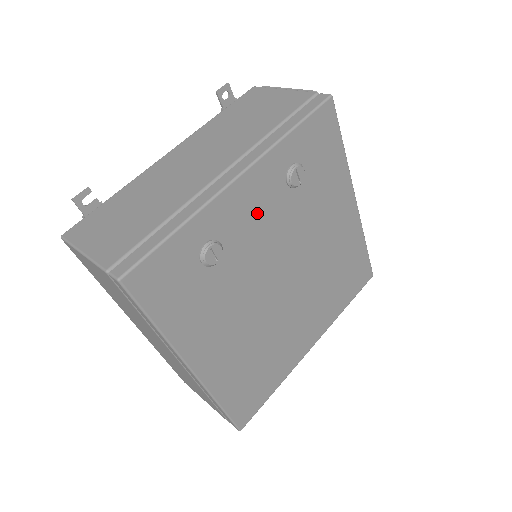
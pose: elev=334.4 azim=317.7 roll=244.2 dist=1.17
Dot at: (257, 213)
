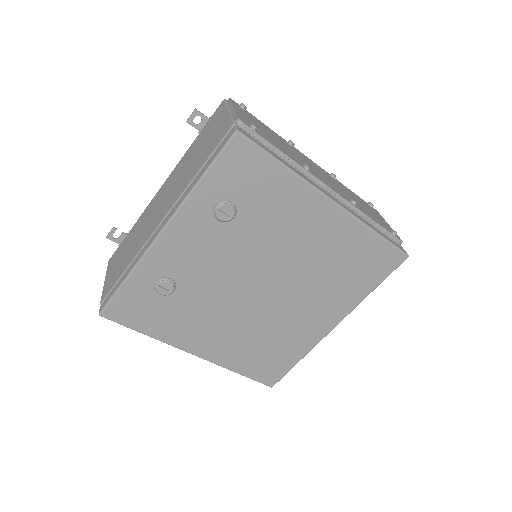
Dot at: (197, 250)
